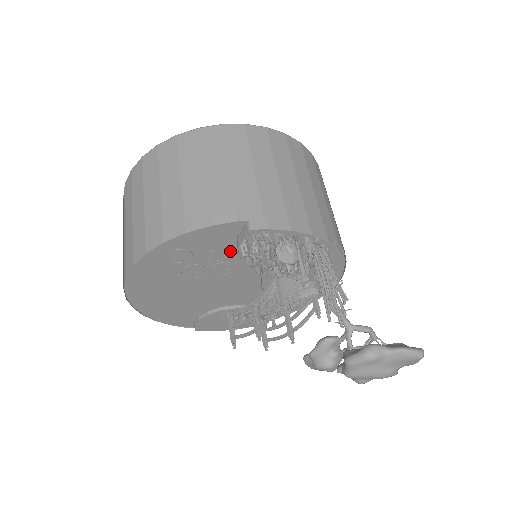
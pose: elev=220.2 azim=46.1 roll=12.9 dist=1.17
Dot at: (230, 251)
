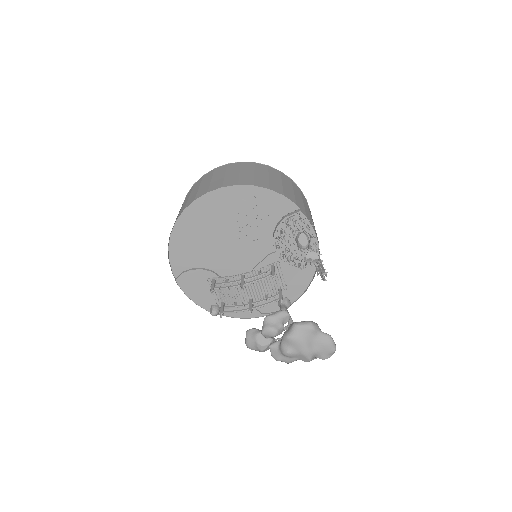
Dot at: (270, 223)
